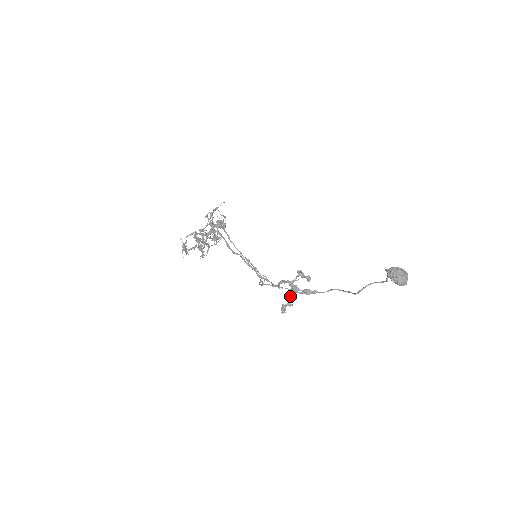
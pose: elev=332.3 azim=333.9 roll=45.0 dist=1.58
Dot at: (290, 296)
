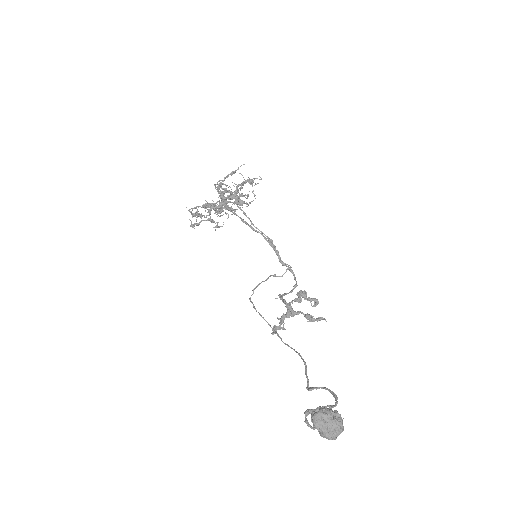
Dot at: (279, 322)
